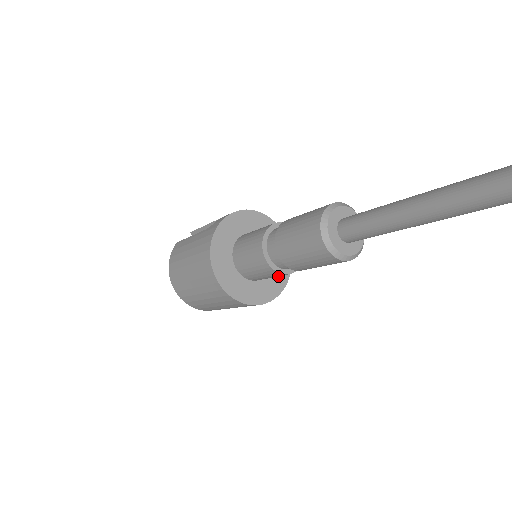
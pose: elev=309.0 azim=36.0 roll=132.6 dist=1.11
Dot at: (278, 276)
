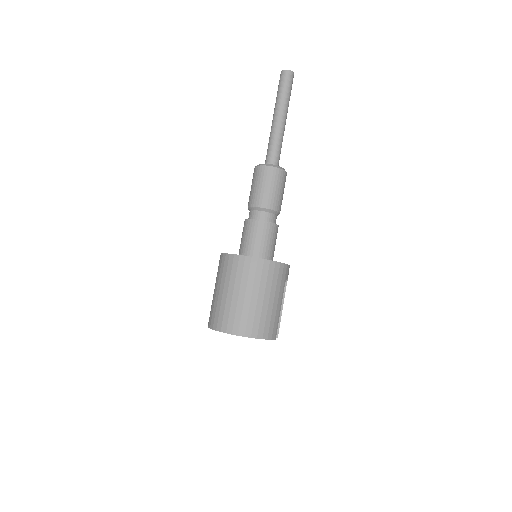
Dot at: occluded
